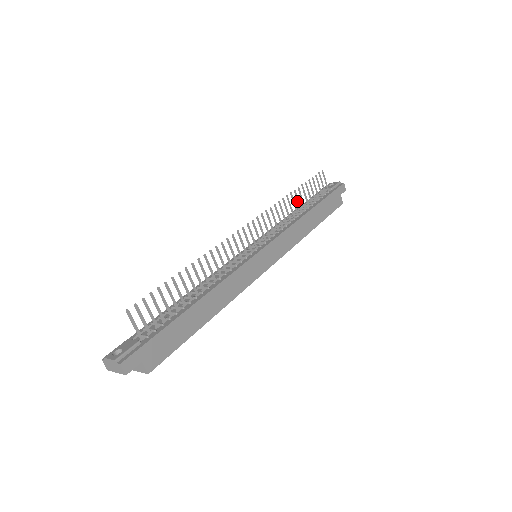
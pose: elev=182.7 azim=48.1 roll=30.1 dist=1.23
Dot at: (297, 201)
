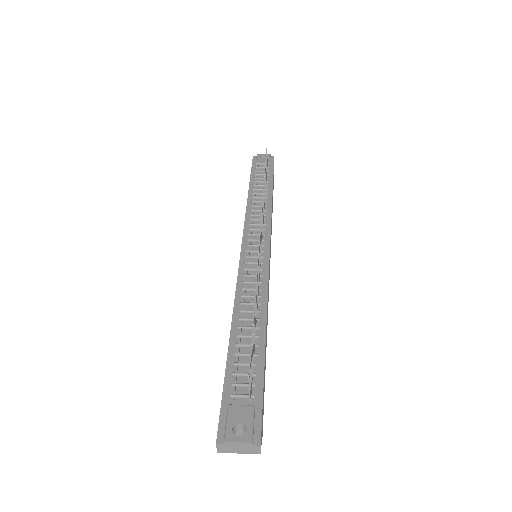
Dot at: occluded
